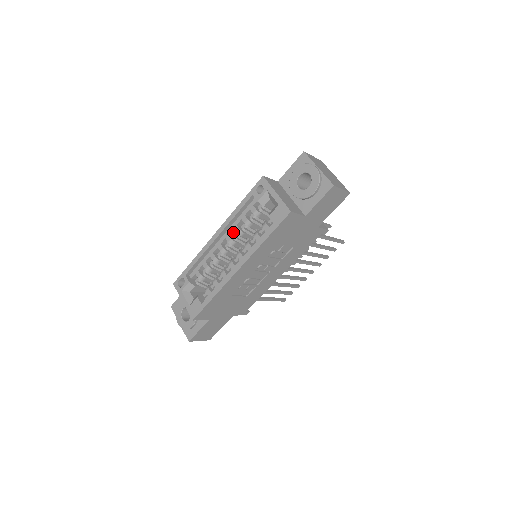
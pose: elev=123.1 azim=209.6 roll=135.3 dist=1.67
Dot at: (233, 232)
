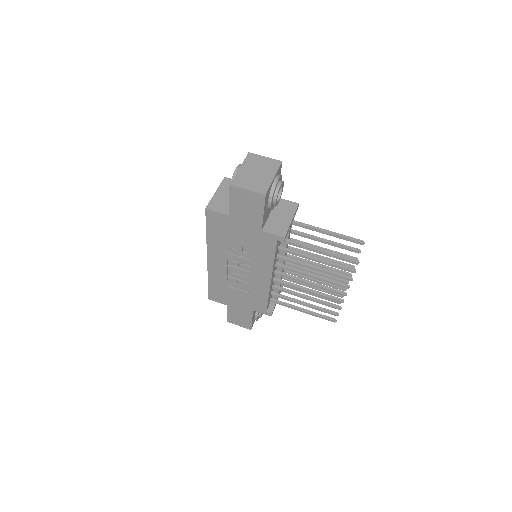
Dot at: occluded
